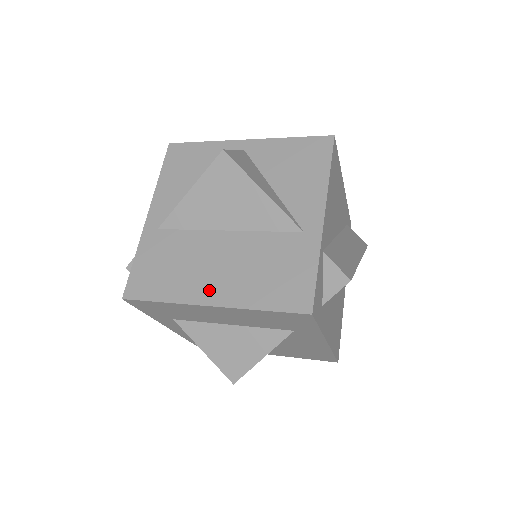
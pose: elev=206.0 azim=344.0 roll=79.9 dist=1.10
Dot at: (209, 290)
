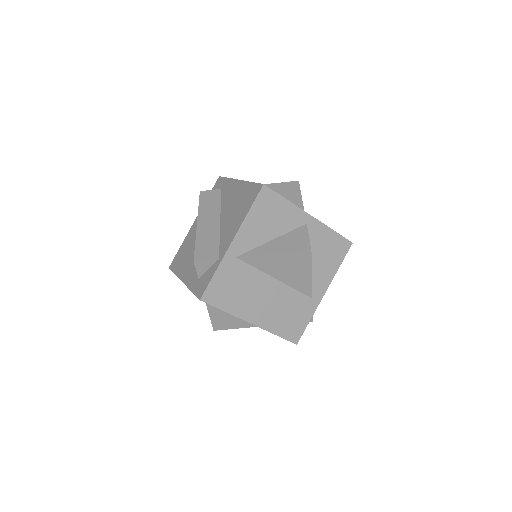
Dot at: (254, 314)
